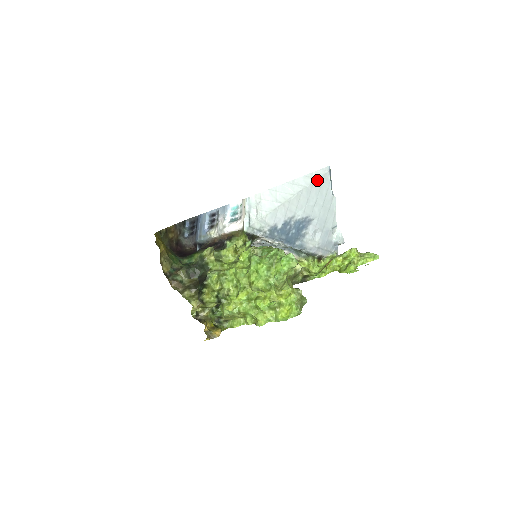
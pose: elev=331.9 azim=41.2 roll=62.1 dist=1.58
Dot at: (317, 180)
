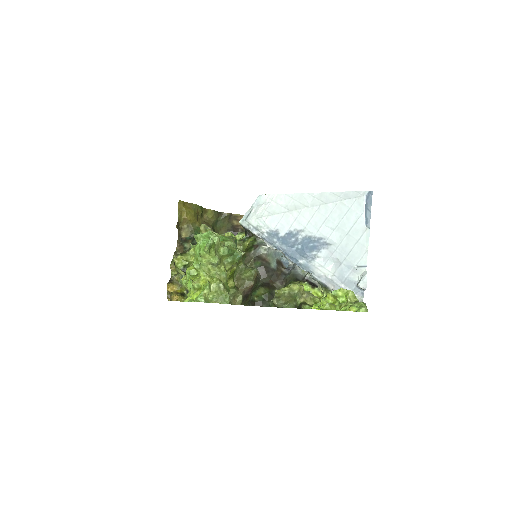
Dot at: (344, 201)
